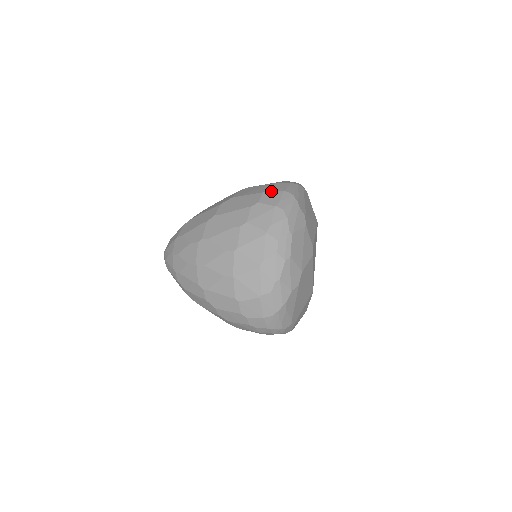
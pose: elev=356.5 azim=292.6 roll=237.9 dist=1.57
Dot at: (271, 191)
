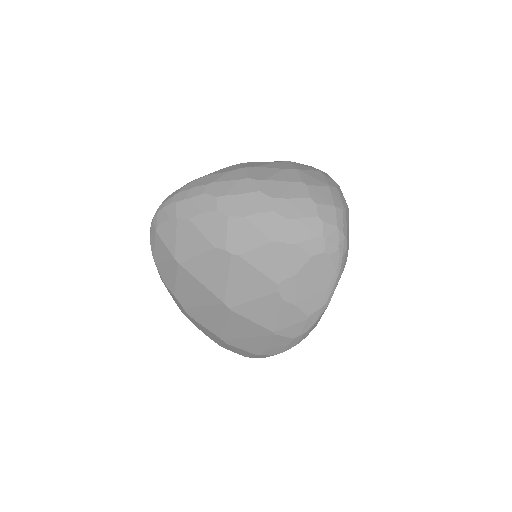
Dot at: occluded
